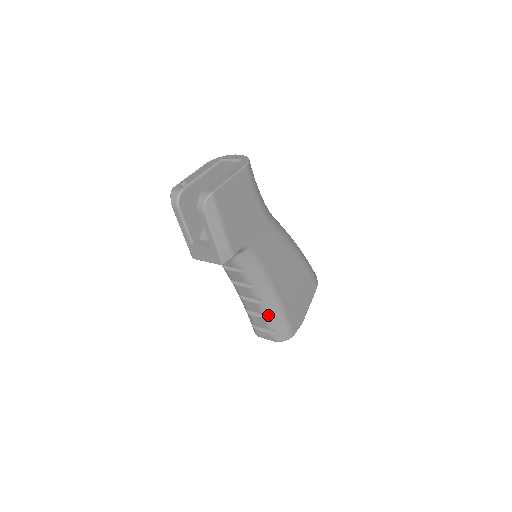
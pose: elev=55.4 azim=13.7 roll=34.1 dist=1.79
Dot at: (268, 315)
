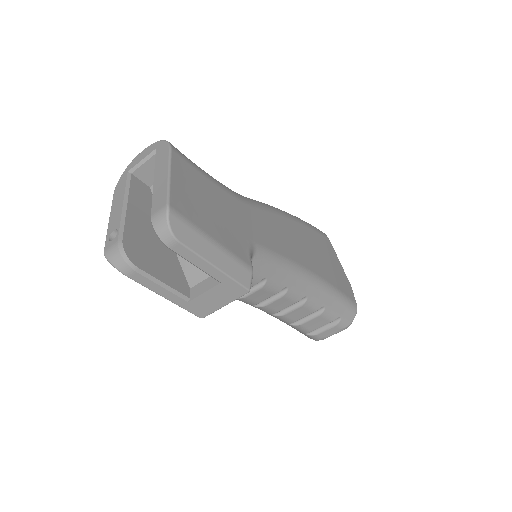
Dot at: (322, 307)
